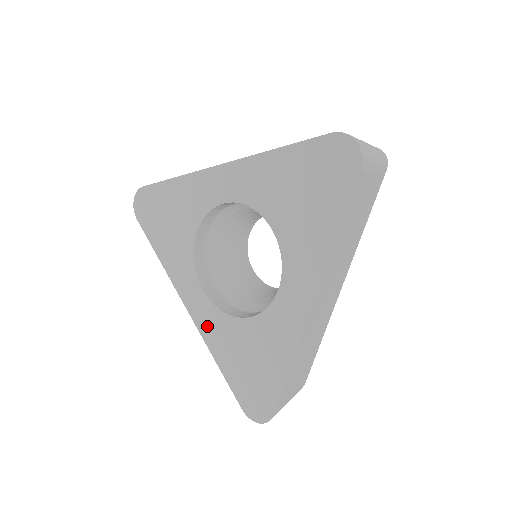
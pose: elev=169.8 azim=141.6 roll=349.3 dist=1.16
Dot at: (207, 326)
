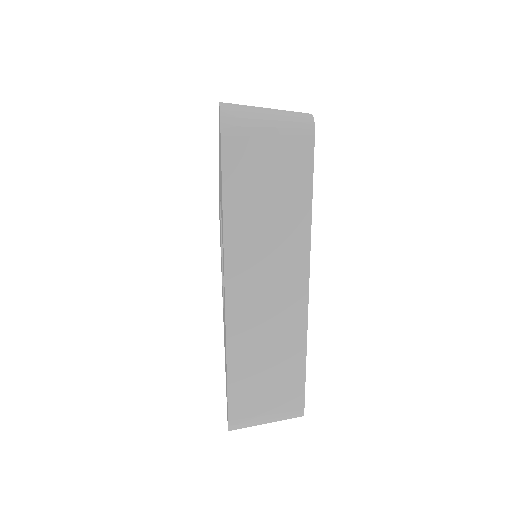
Dot at: occluded
